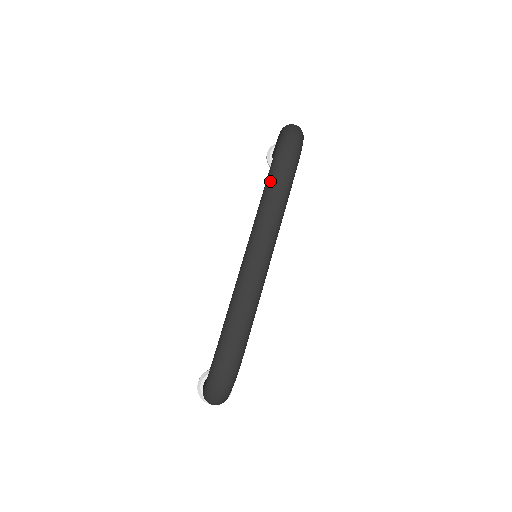
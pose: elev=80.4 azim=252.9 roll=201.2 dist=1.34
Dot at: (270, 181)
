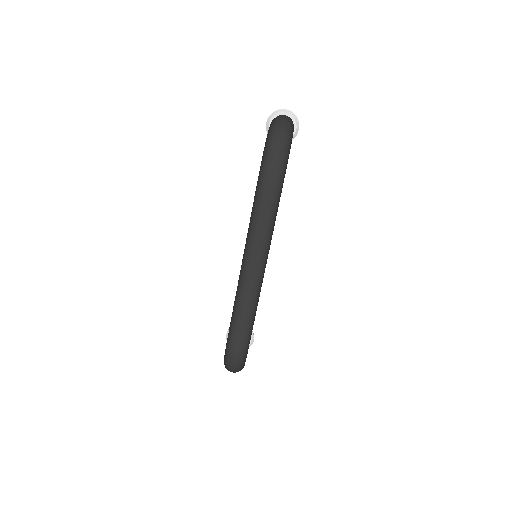
Dot at: (255, 208)
